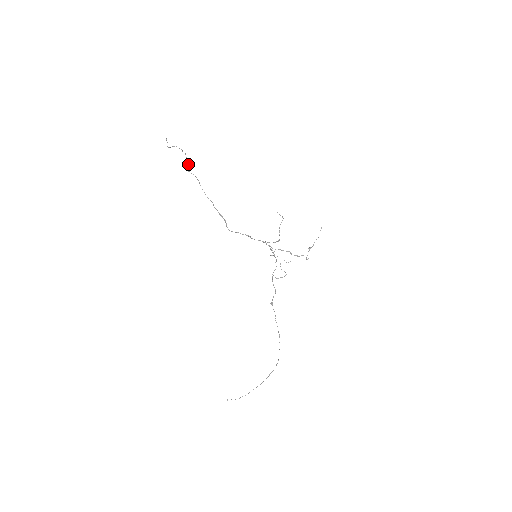
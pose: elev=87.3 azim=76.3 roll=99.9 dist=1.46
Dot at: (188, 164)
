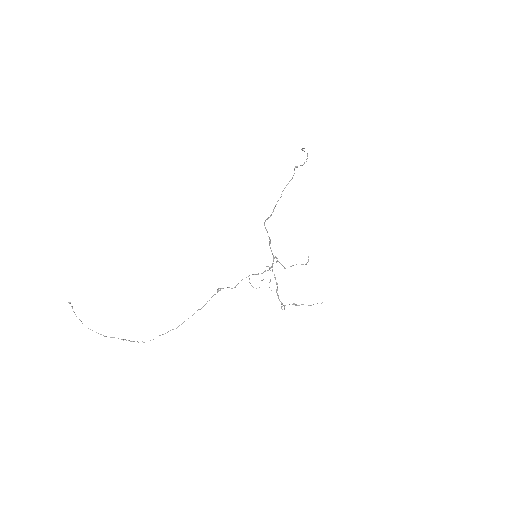
Dot at: occluded
